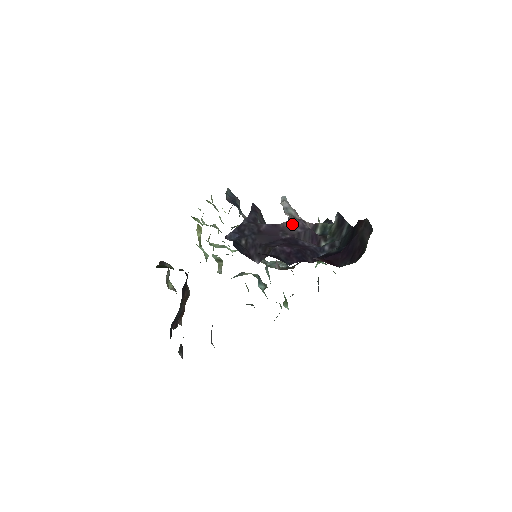
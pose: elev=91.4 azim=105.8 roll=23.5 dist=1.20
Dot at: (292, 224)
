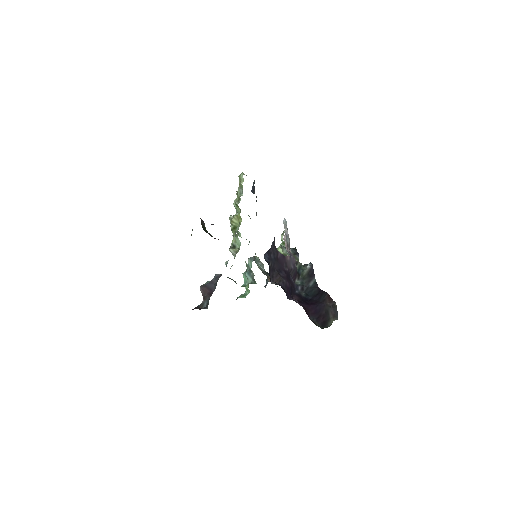
Dot at: (291, 260)
